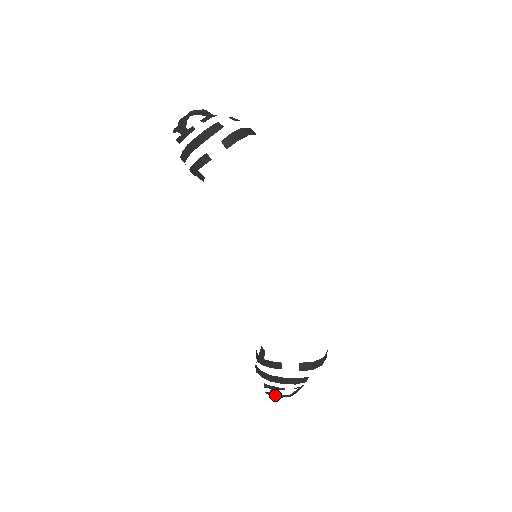
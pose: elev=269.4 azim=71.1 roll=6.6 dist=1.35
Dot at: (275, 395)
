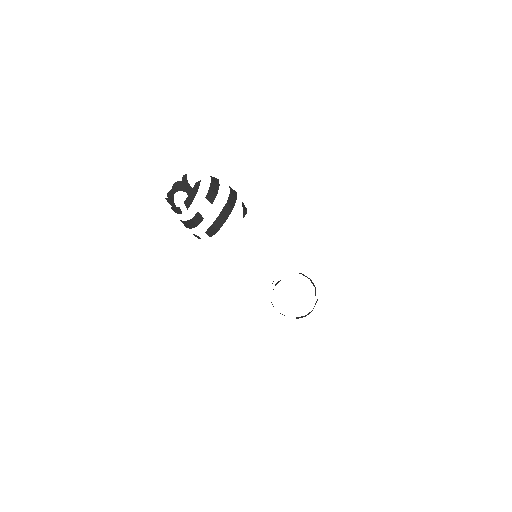
Dot at: occluded
